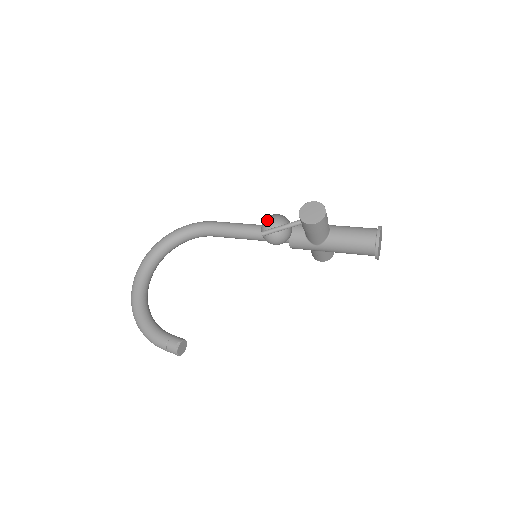
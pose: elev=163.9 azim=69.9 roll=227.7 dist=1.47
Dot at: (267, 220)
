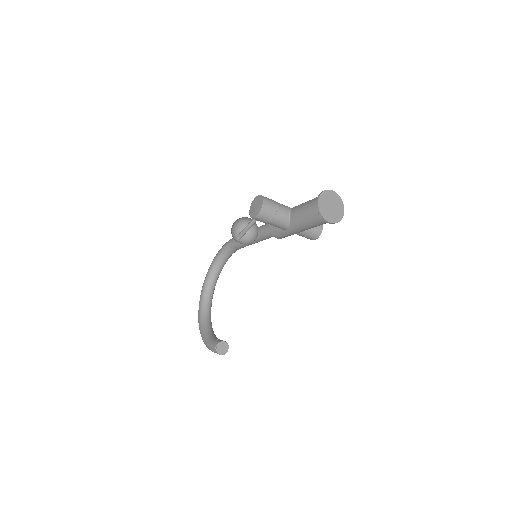
Dot at: (241, 225)
